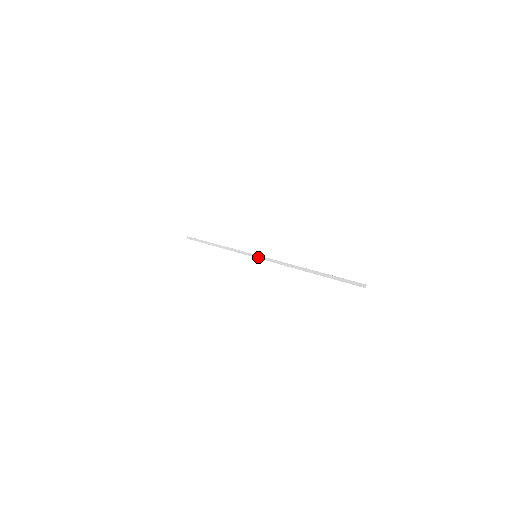
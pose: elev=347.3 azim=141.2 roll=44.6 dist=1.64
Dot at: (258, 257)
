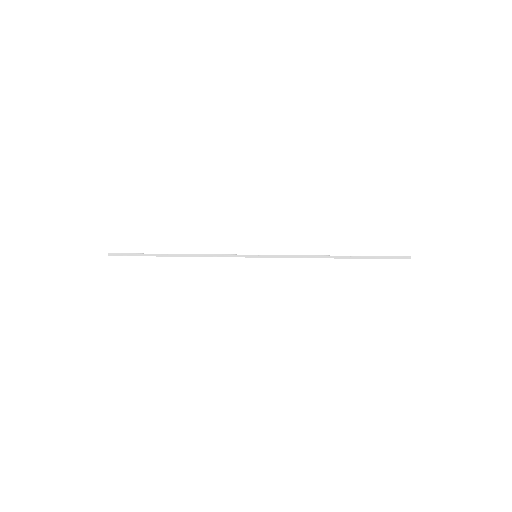
Dot at: (261, 256)
